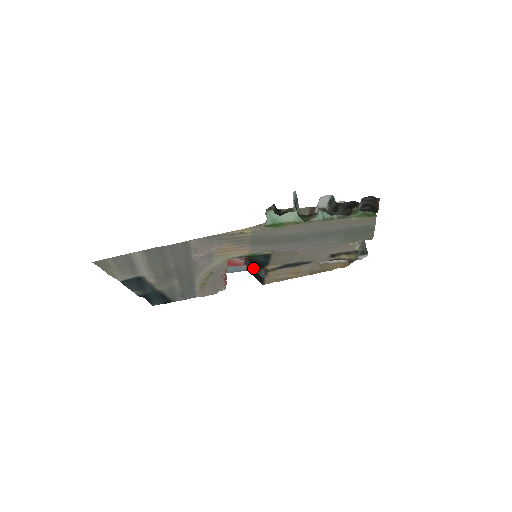
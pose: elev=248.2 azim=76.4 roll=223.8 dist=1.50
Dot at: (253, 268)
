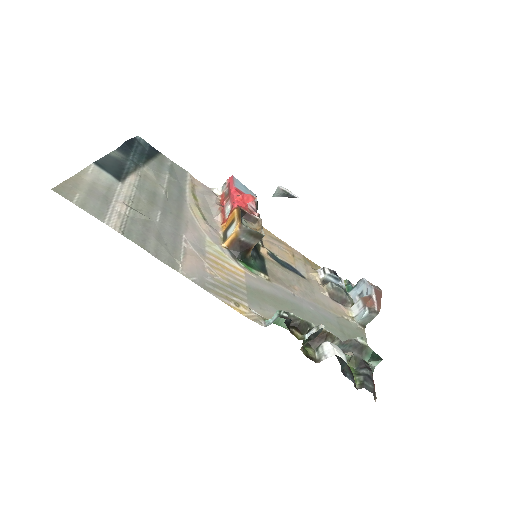
Dot at: occluded
